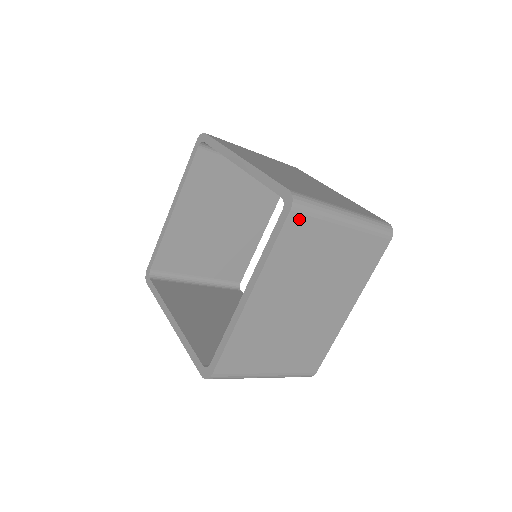
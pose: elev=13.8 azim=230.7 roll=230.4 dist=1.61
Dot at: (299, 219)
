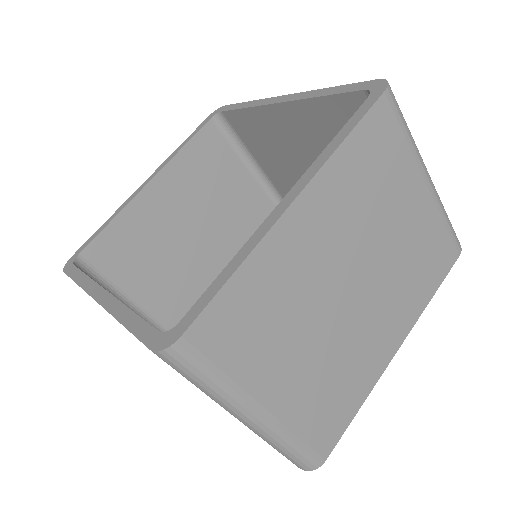
Dot at: (388, 117)
